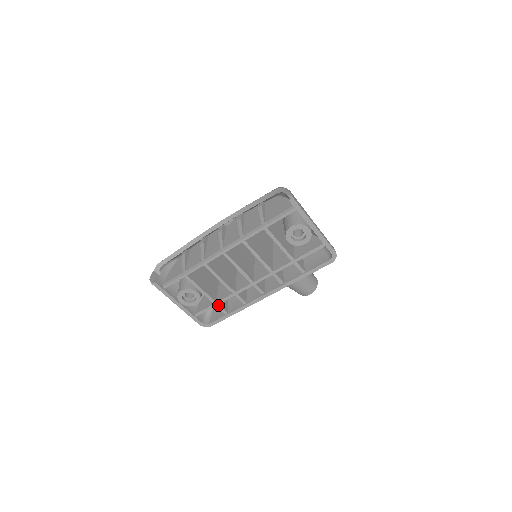
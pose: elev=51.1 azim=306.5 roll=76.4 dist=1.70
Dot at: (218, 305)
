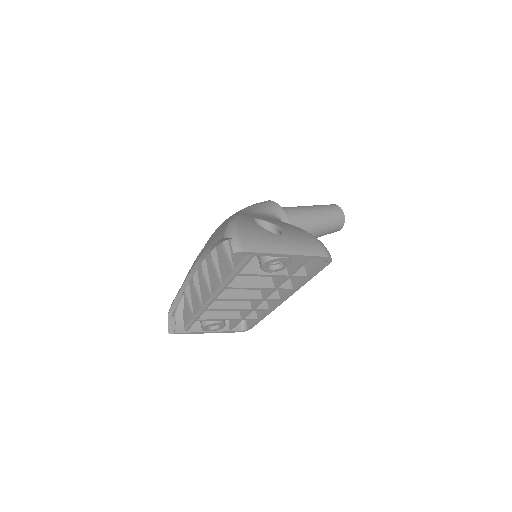
Dot at: (244, 319)
